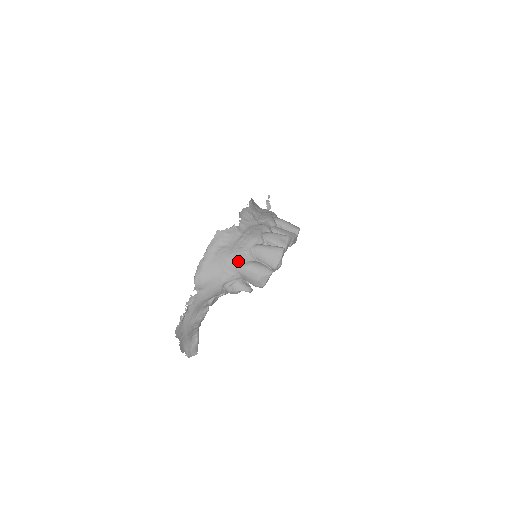
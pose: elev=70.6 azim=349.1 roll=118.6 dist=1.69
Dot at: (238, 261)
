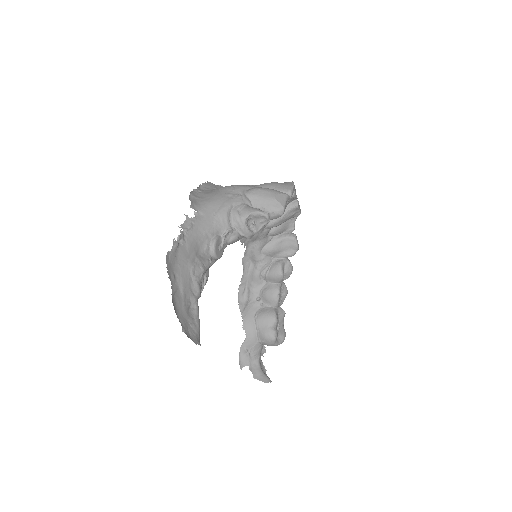
Dot at: (243, 186)
